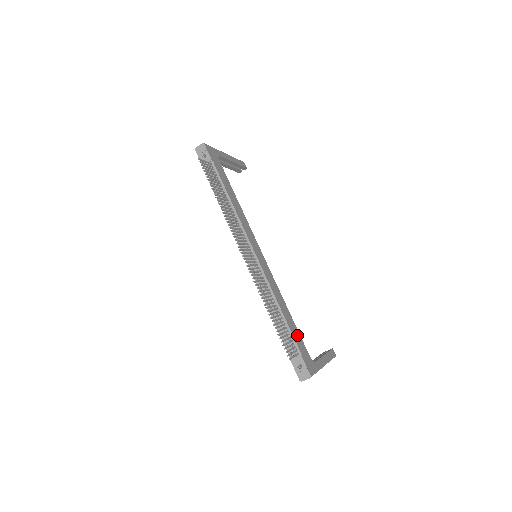
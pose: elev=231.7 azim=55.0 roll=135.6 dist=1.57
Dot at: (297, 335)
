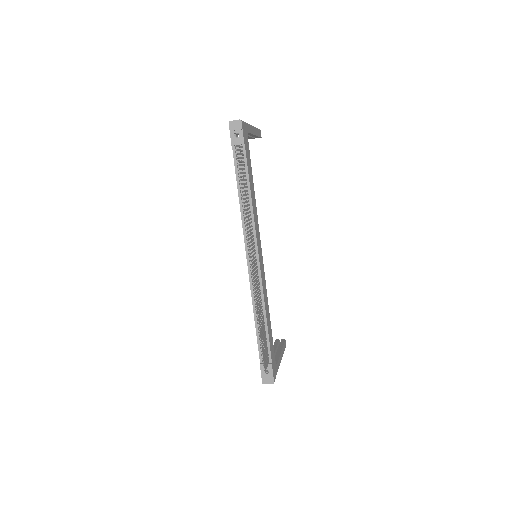
Dot at: (271, 341)
